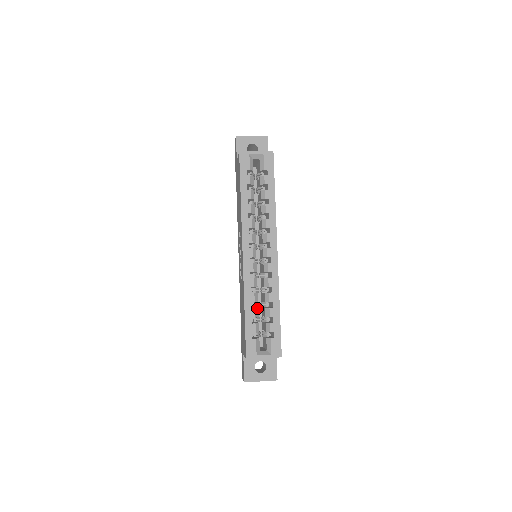
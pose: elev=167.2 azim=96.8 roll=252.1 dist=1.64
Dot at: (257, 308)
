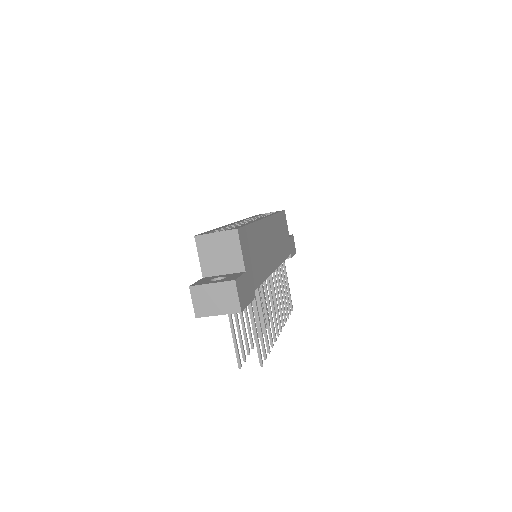
Dot at: occluded
